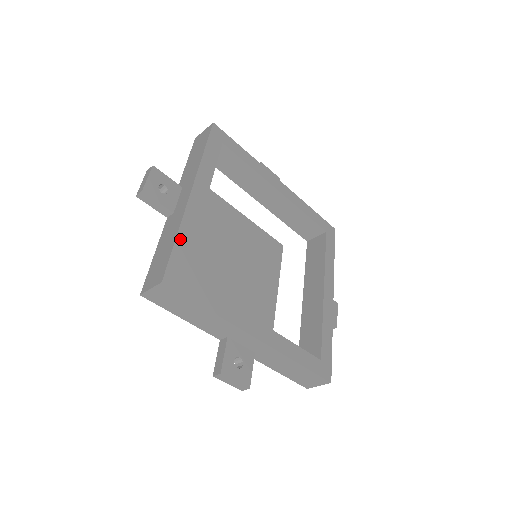
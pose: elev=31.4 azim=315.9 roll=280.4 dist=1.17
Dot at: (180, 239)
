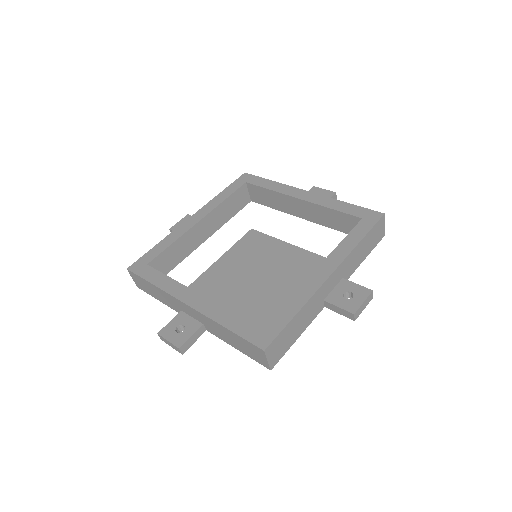
Dot at: (229, 325)
